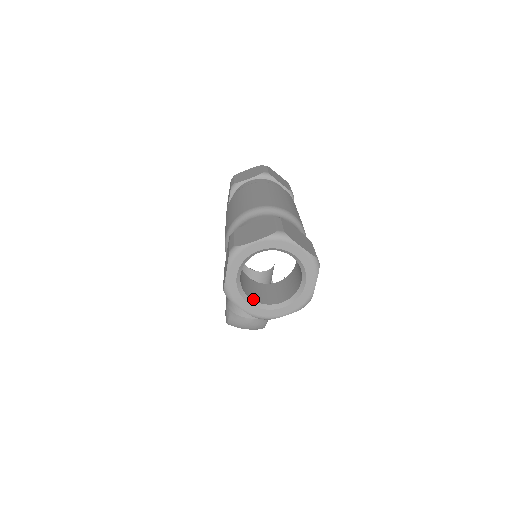
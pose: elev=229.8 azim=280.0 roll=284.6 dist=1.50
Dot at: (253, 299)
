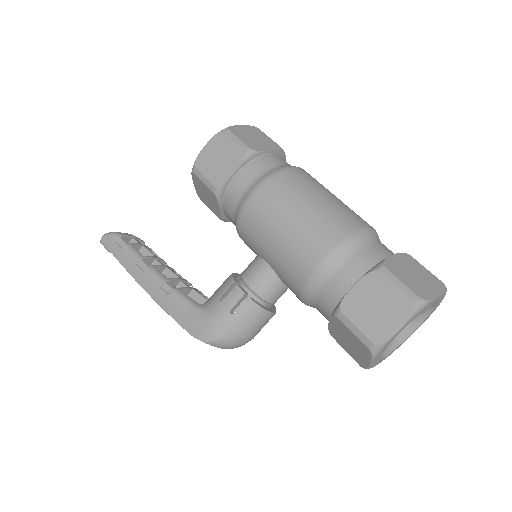
Dot at: occluded
